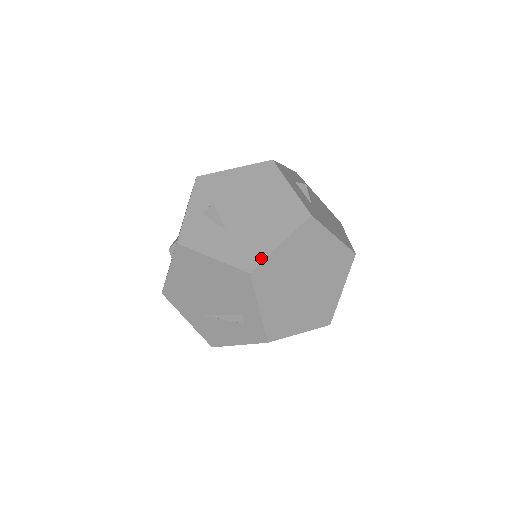
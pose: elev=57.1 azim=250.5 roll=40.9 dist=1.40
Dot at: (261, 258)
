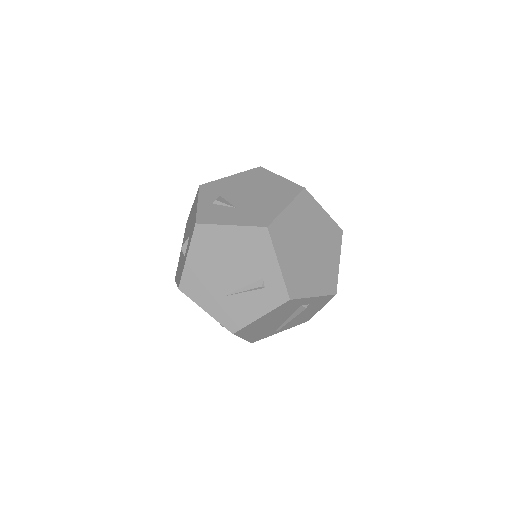
Dot at: (273, 217)
